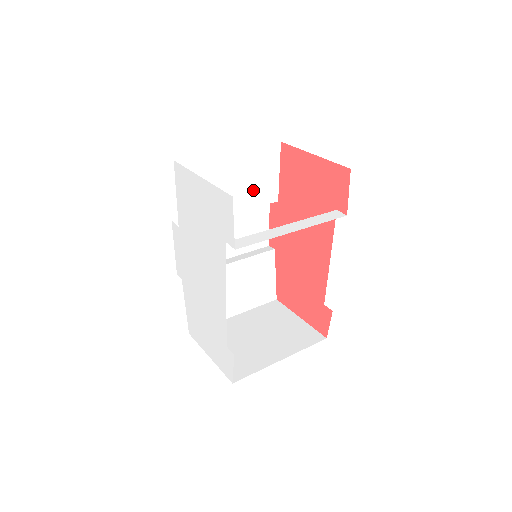
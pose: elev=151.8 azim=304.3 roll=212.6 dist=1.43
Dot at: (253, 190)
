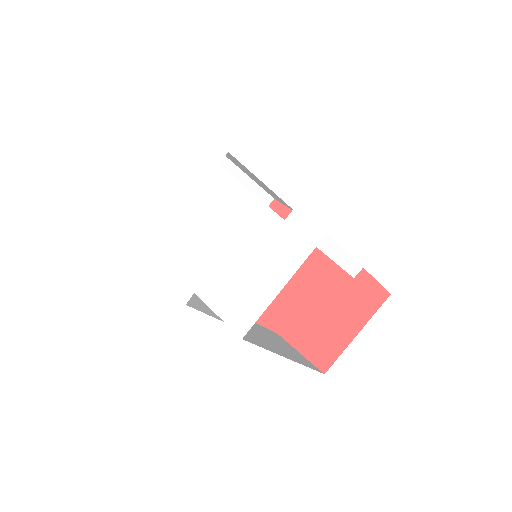
Dot at: occluded
